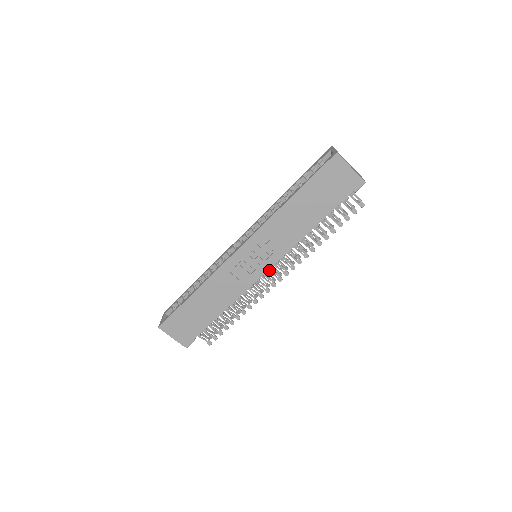
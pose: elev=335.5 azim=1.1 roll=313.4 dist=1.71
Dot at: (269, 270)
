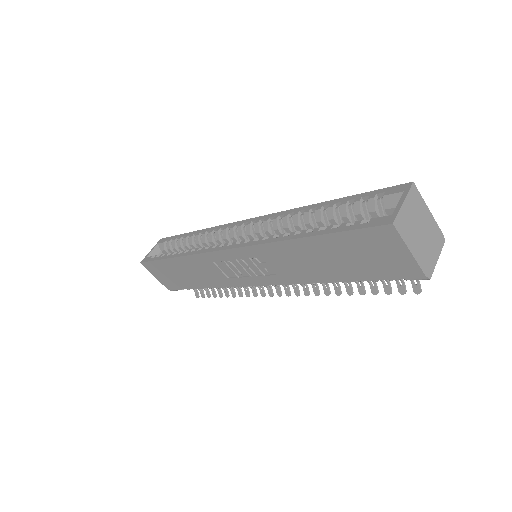
Dot at: occluded
